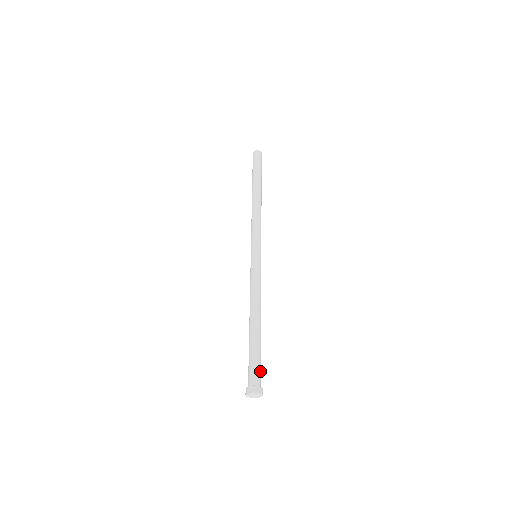
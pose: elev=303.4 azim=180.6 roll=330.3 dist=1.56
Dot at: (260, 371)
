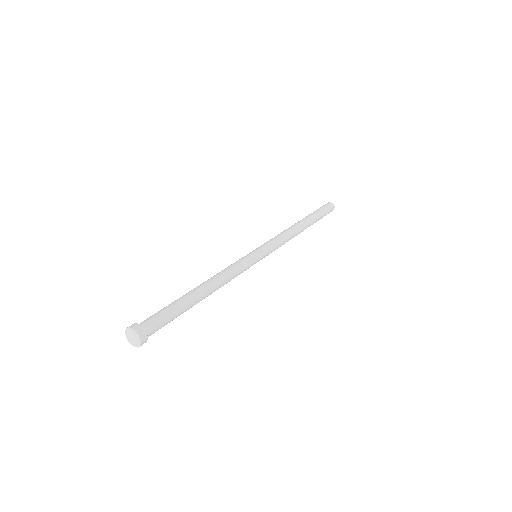
Dot at: (161, 326)
